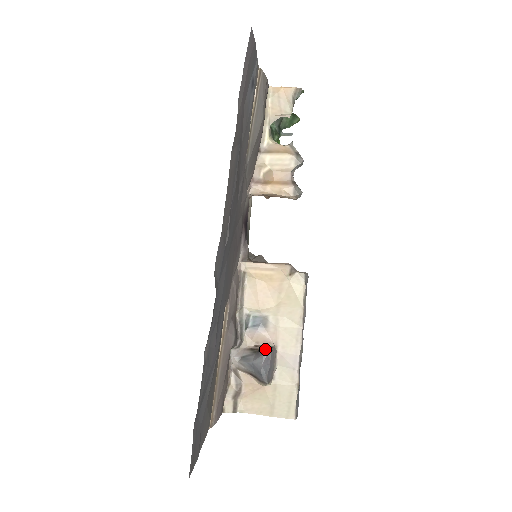
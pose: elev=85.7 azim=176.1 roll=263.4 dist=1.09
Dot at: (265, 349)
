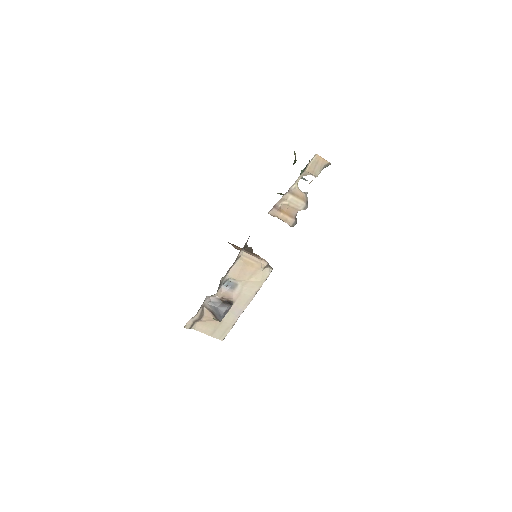
Dot at: (229, 303)
